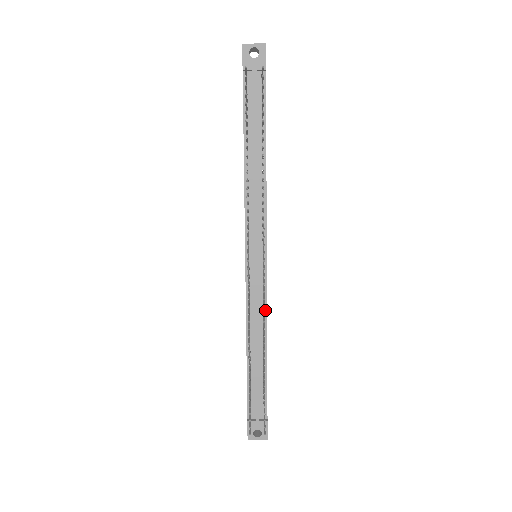
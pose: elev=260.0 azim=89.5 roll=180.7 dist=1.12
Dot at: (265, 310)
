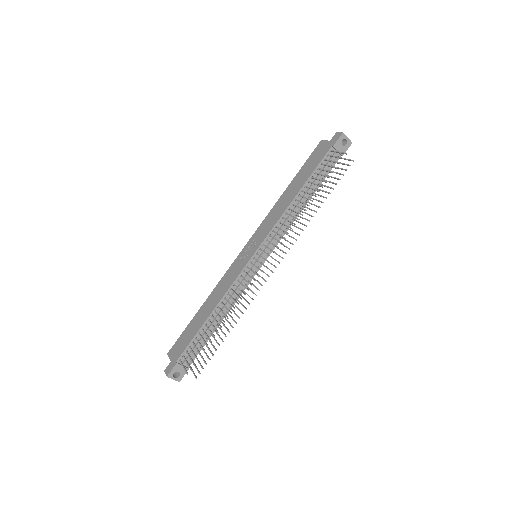
Dot at: (240, 294)
